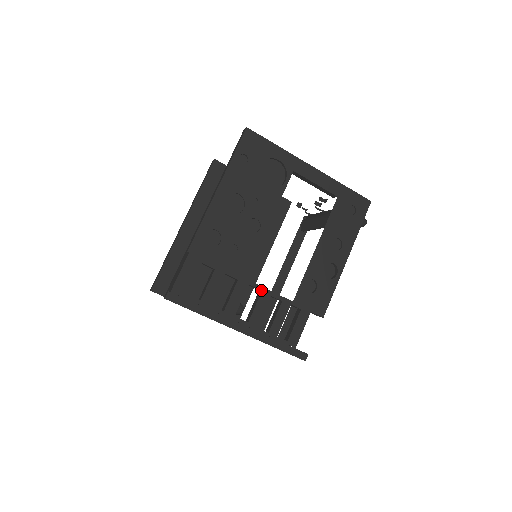
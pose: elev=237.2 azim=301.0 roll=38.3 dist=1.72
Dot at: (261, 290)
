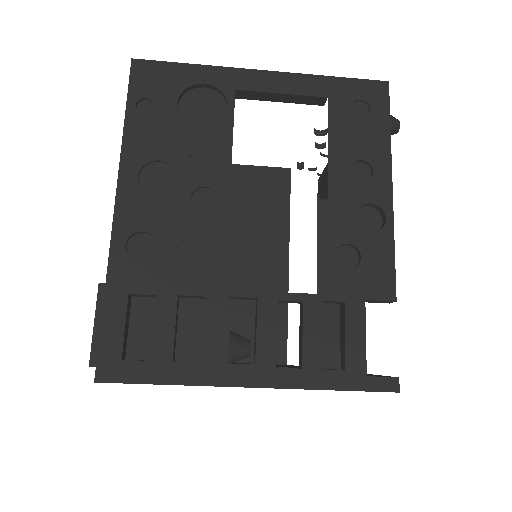
Dot at: (255, 298)
